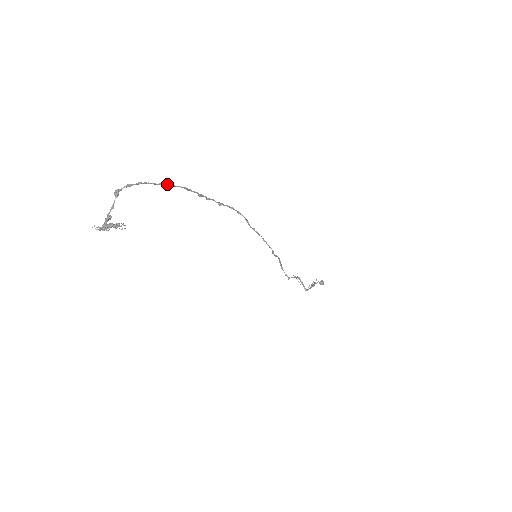
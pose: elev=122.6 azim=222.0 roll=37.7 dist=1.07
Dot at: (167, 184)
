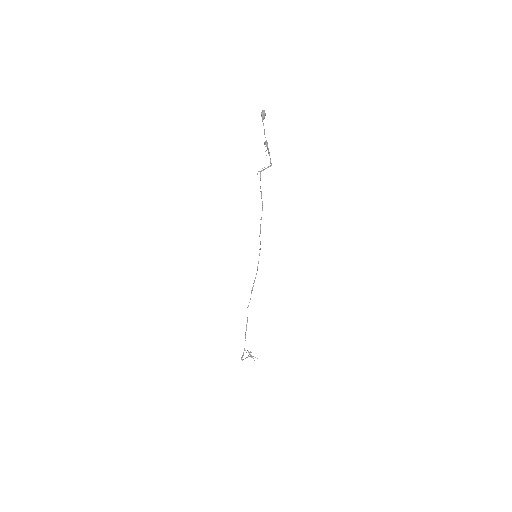
Dot at: occluded
